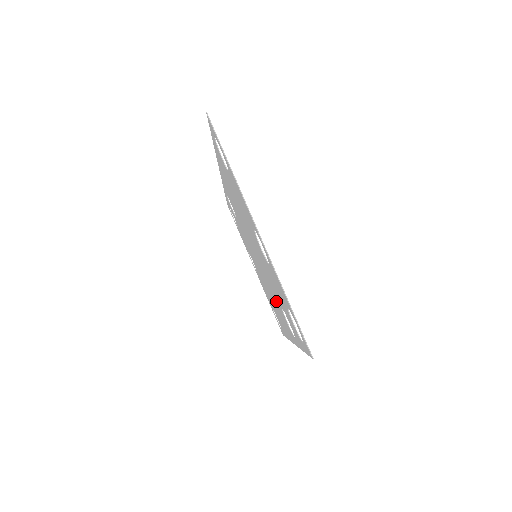
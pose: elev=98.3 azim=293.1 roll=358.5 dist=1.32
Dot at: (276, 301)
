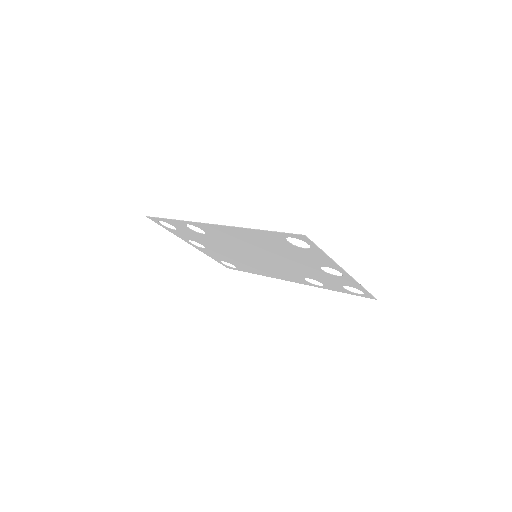
Dot at: (287, 273)
